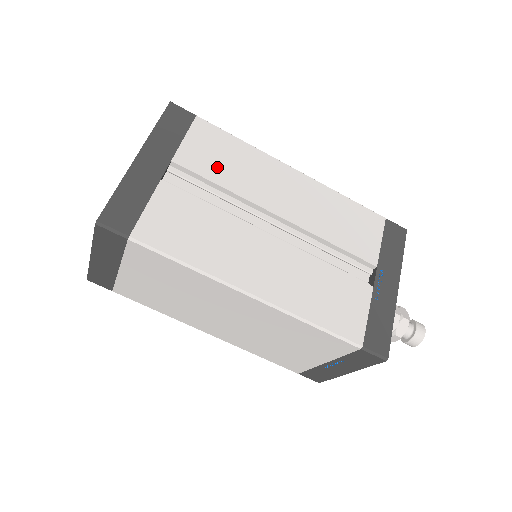
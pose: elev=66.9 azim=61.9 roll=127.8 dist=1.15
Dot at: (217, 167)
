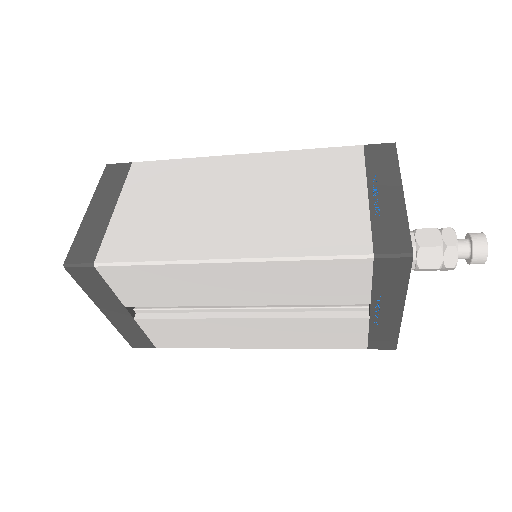
Dot at: (158, 295)
